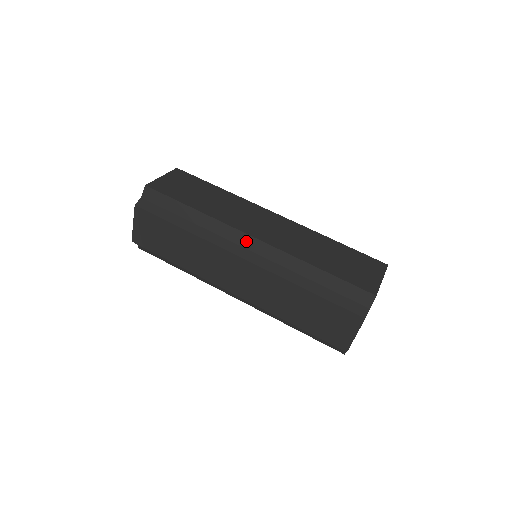
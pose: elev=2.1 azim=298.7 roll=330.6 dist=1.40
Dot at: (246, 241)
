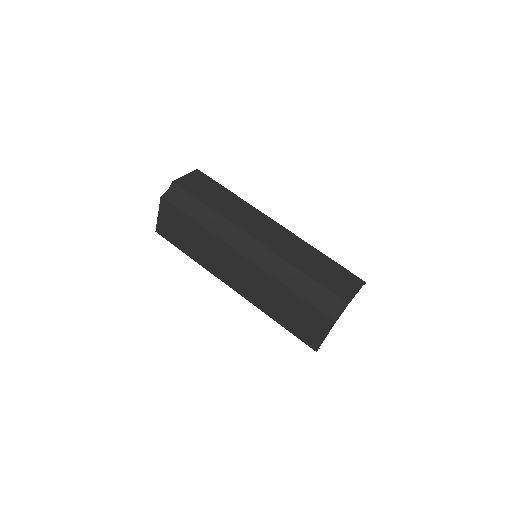
Dot at: occluded
